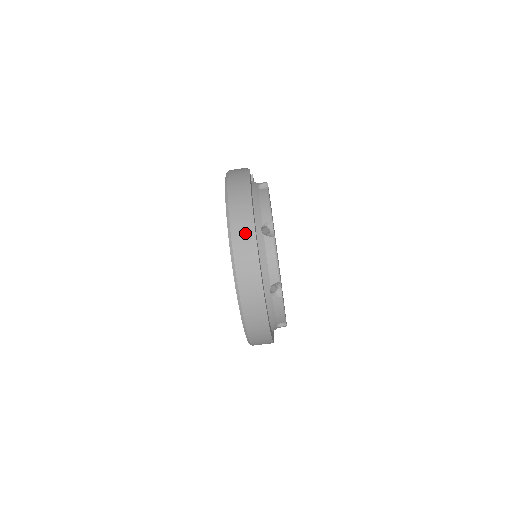
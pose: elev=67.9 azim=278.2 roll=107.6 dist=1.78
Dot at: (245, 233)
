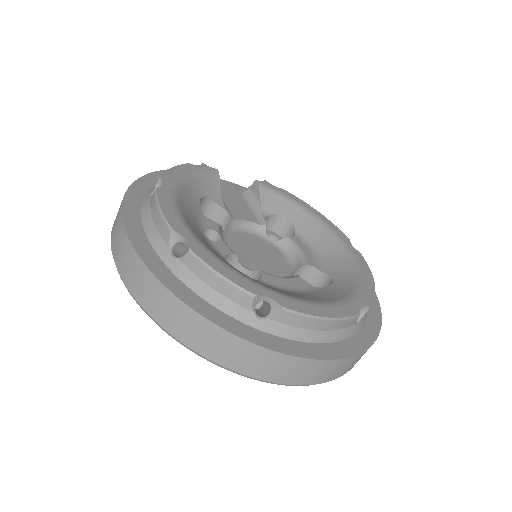
Dot at: occluded
